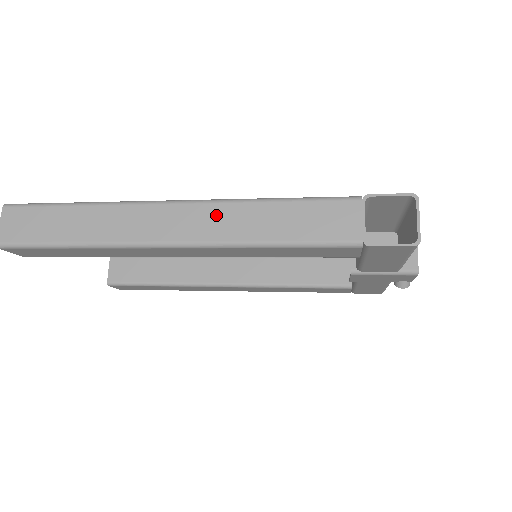
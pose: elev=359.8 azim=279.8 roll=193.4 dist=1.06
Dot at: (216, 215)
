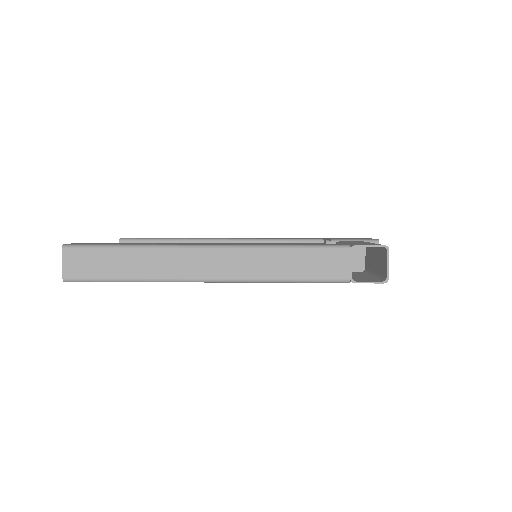
Dot at: (244, 259)
